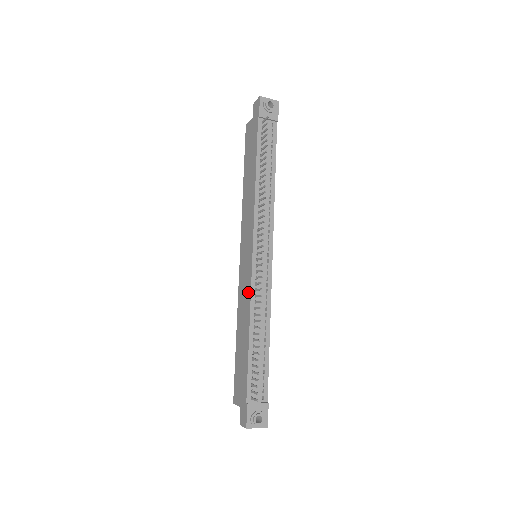
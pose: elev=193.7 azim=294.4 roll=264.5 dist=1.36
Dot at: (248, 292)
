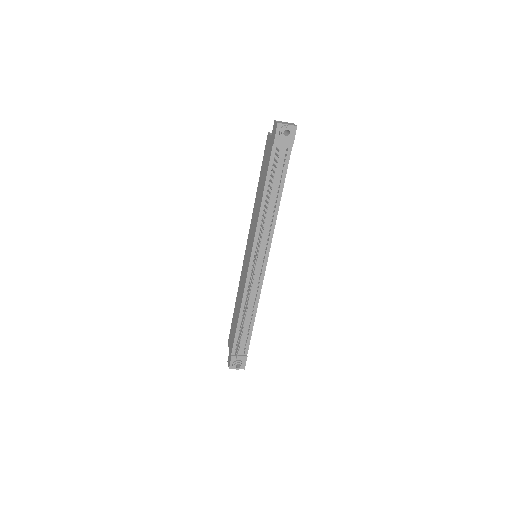
Dot at: (243, 285)
